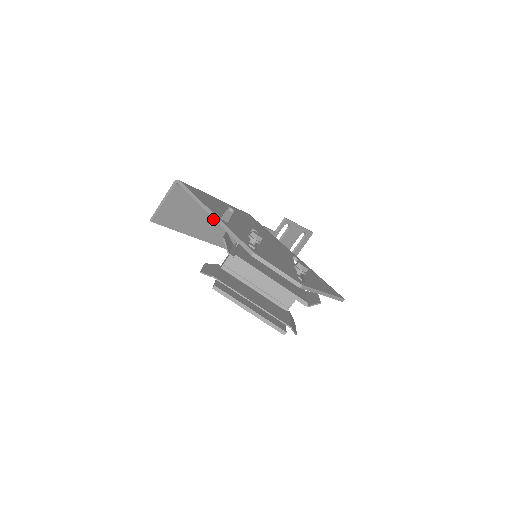
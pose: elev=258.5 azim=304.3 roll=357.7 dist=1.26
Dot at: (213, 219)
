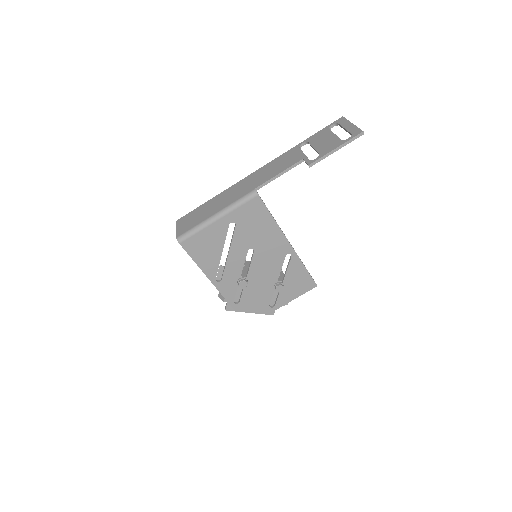
Dot at: occluded
